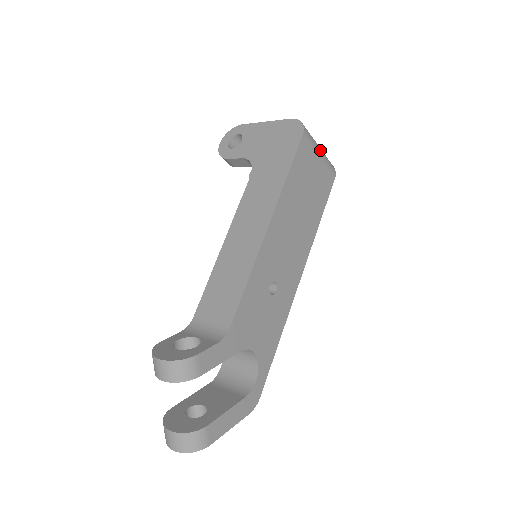
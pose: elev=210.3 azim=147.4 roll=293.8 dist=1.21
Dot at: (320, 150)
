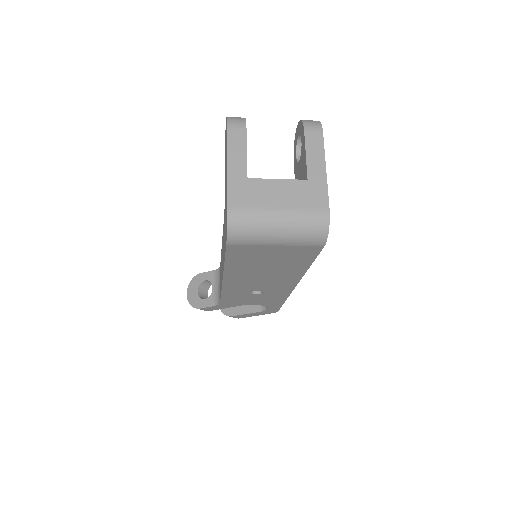
Dot at: (277, 238)
